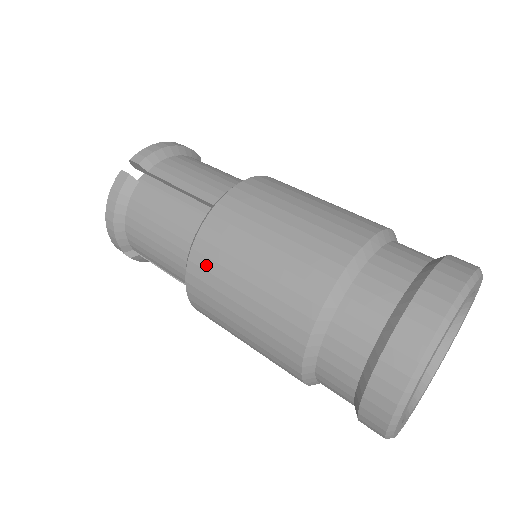
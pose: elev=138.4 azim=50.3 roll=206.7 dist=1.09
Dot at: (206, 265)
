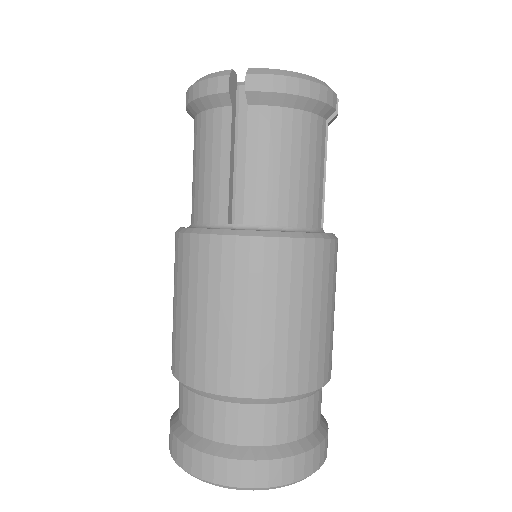
Dot at: (185, 257)
